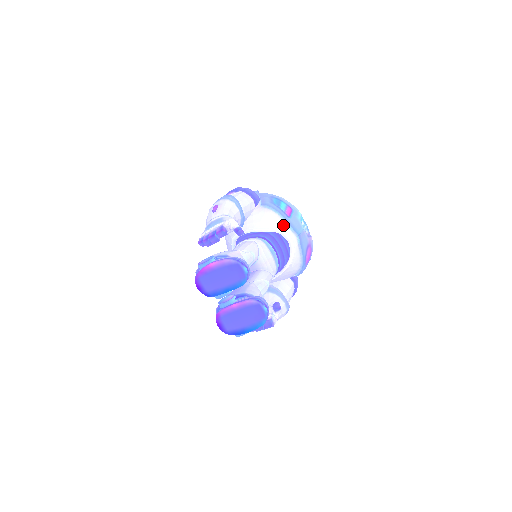
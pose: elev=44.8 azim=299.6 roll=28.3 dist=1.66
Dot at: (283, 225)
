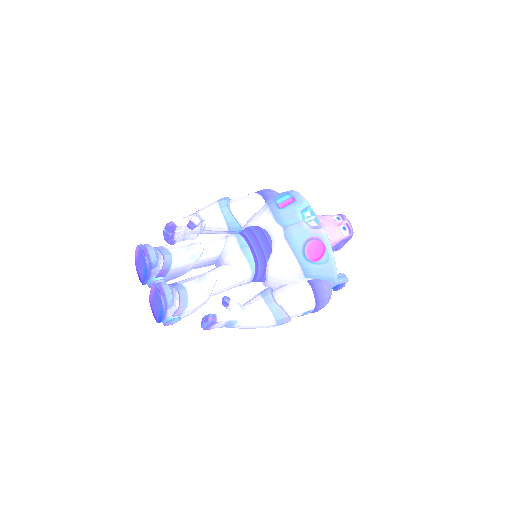
Dot at: (267, 217)
